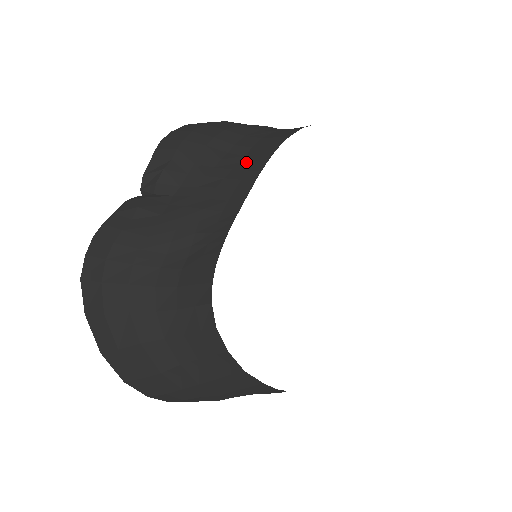
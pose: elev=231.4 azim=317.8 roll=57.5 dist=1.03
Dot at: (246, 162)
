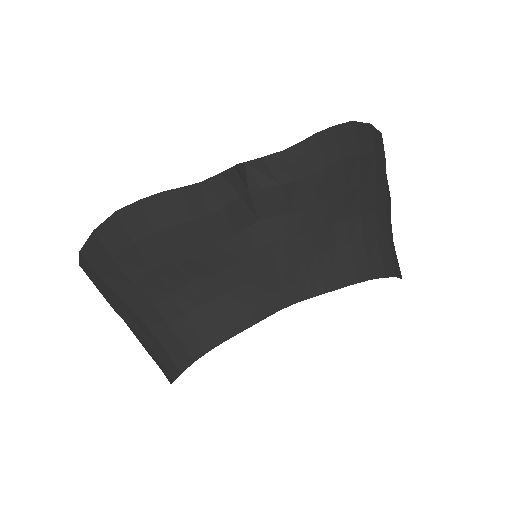
Dot at: (329, 260)
